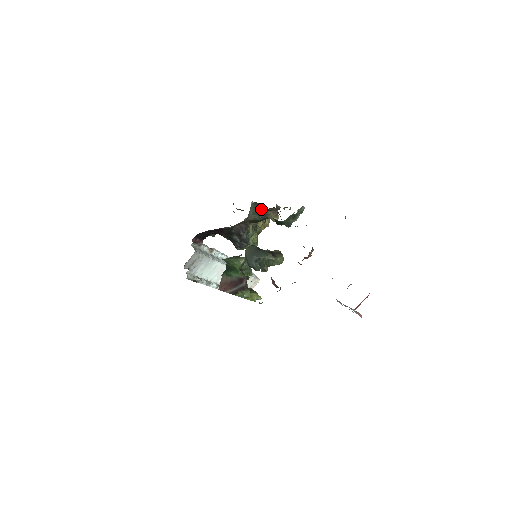
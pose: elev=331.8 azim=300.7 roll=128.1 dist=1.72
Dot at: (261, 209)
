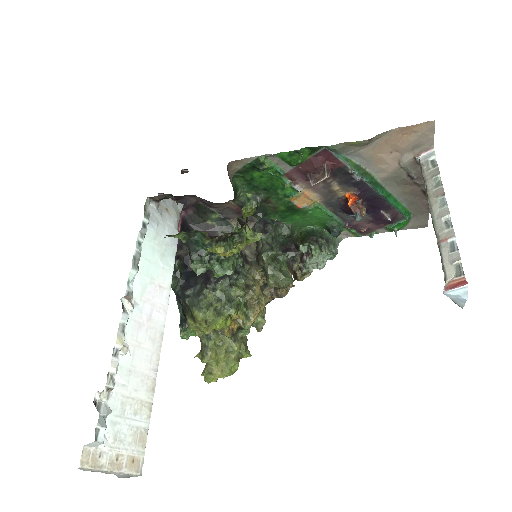
Dot at: occluded
